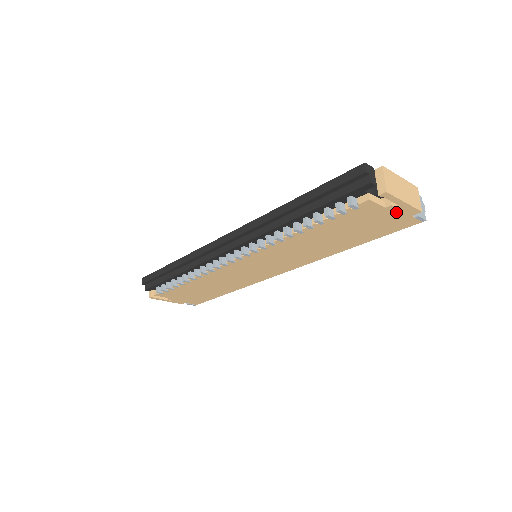
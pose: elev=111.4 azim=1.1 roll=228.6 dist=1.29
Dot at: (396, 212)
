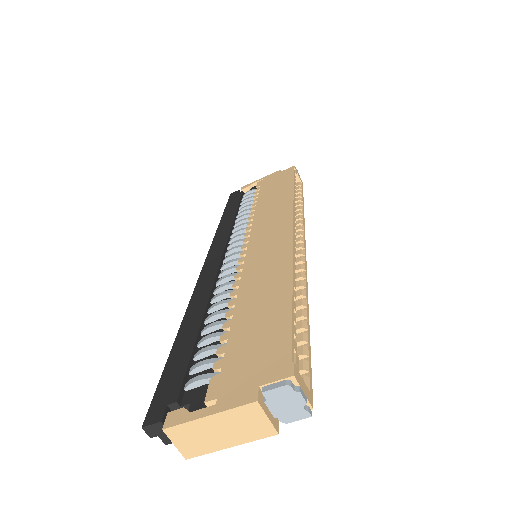
Dot at: occluded
